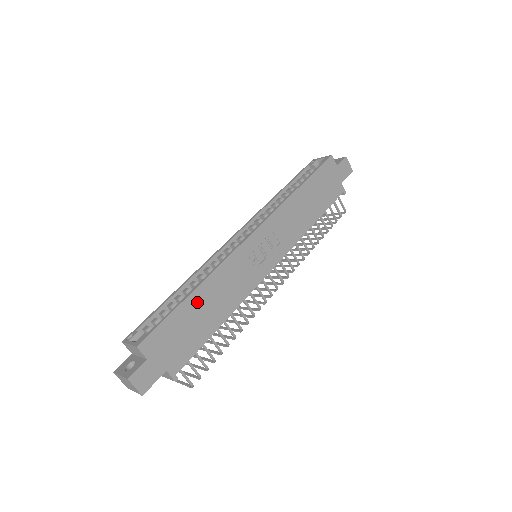
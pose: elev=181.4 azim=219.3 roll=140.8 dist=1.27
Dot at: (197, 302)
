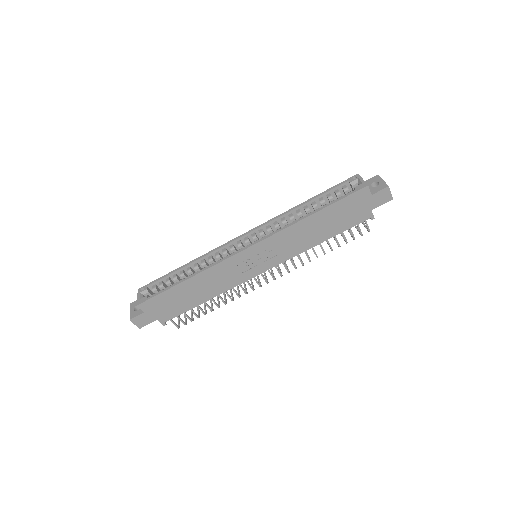
Dot at: (188, 287)
